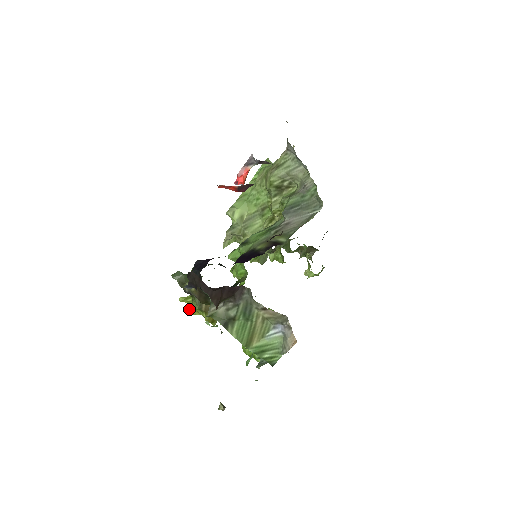
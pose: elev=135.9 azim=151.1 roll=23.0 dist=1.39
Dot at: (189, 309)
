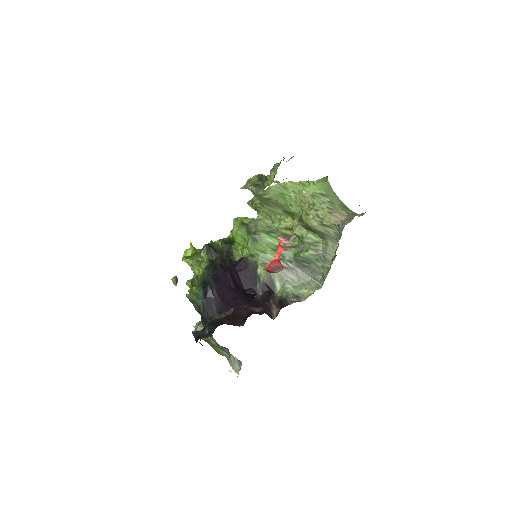
Dot at: (186, 284)
